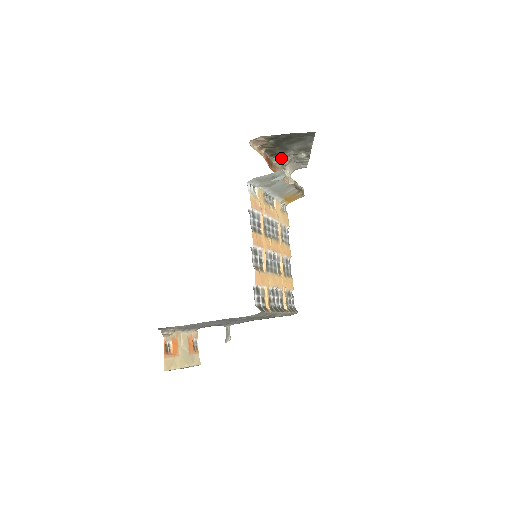
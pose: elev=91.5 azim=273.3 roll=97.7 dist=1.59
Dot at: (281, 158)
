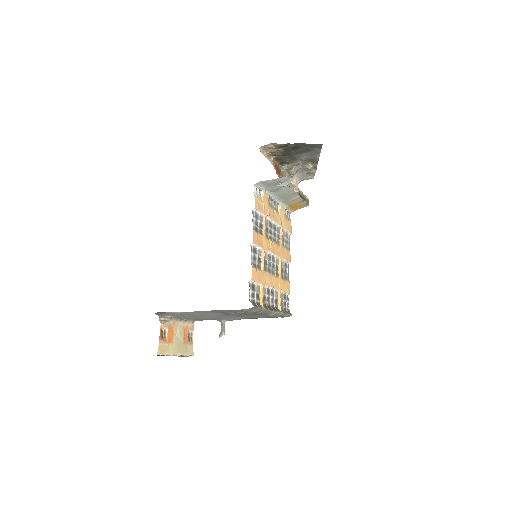
Dot at: (289, 167)
